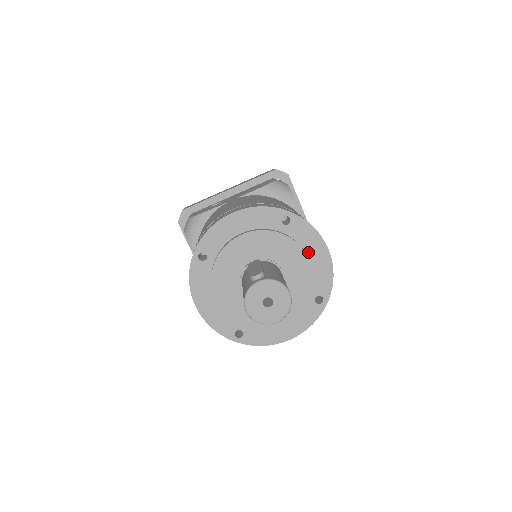
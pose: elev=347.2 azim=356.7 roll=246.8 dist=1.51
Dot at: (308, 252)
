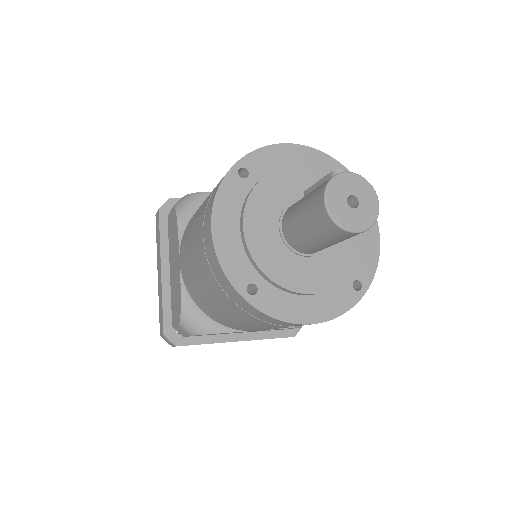
Dot at: occluded
